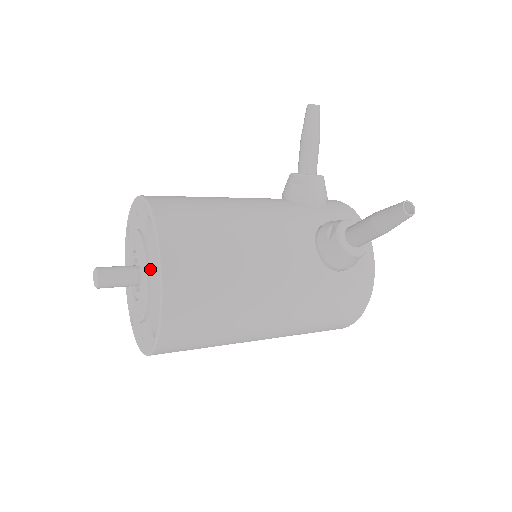
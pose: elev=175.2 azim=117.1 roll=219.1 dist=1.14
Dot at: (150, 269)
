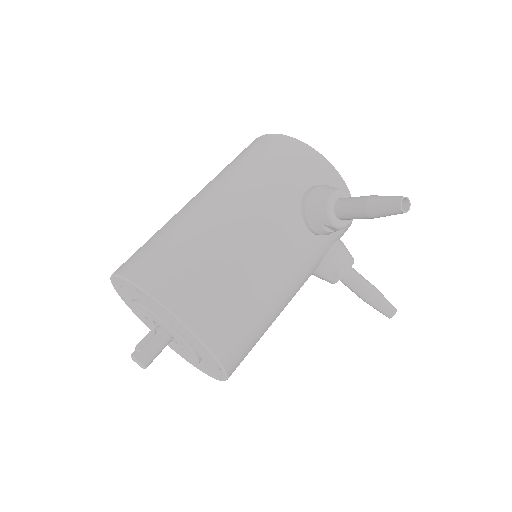
Dot at: (200, 361)
